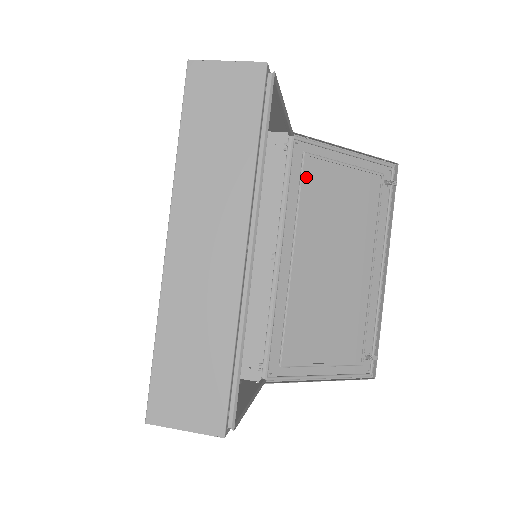
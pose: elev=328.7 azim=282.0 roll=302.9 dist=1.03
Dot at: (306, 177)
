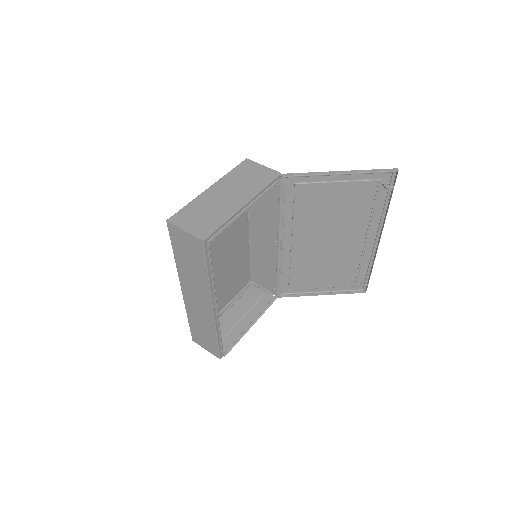
Dot at: (299, 198)
